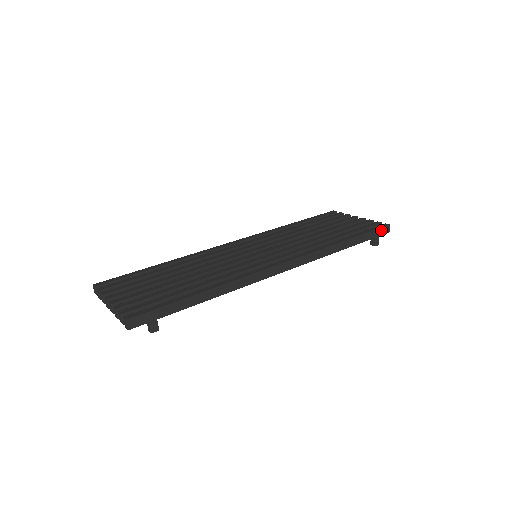
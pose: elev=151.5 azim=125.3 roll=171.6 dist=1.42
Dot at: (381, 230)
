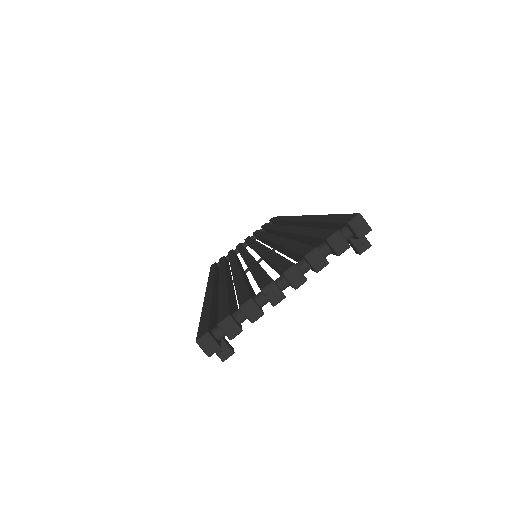
Dot at: occluded
